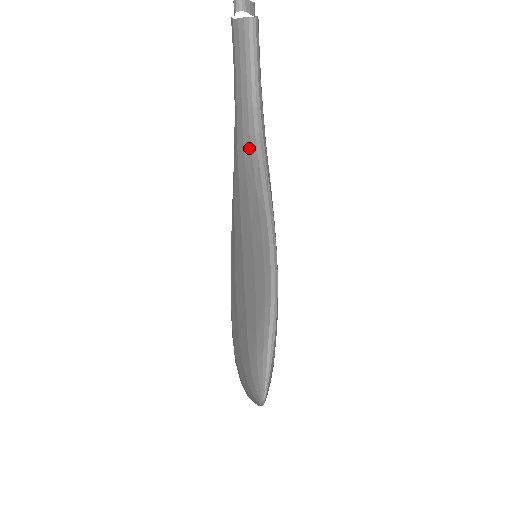
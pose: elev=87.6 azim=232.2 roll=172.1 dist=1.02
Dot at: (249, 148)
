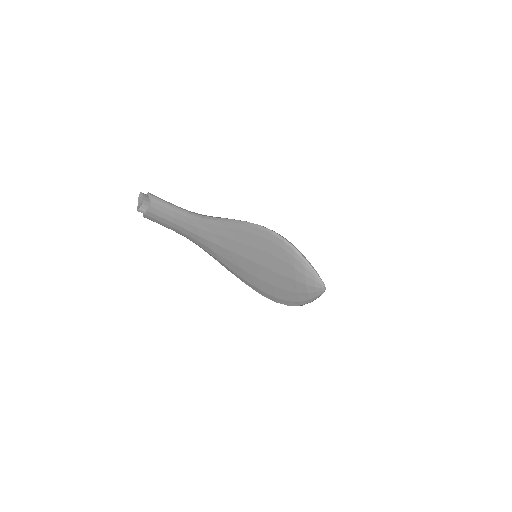
Dot at: (205, 225)
